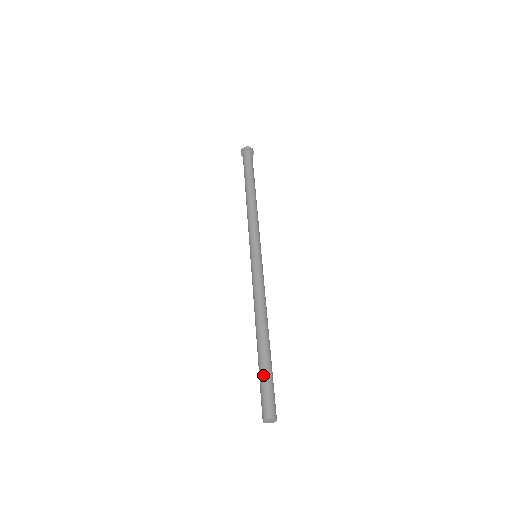
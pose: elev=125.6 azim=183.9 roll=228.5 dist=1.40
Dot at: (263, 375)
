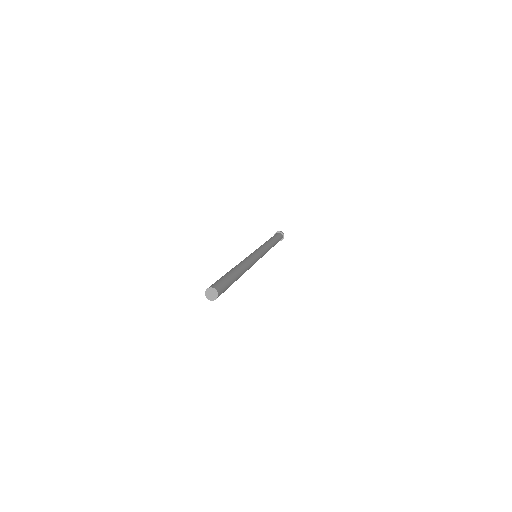
Dot at: (227, 277)
